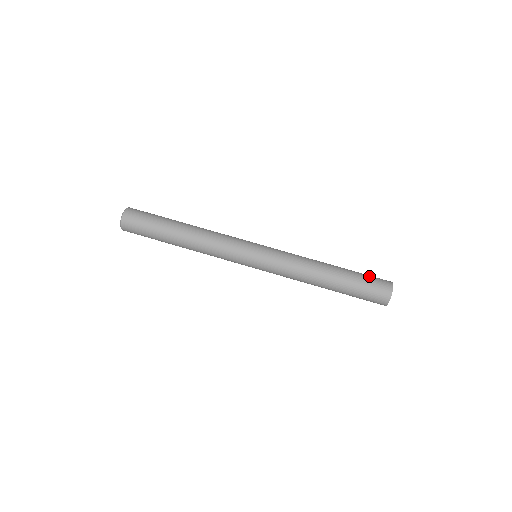
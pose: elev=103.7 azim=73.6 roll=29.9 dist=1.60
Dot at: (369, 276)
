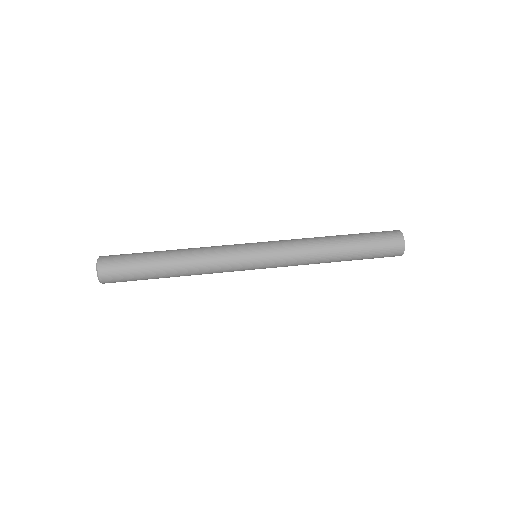
Dot at: occluded
